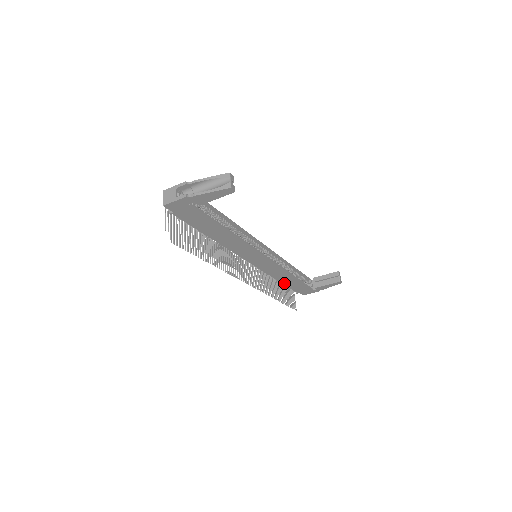
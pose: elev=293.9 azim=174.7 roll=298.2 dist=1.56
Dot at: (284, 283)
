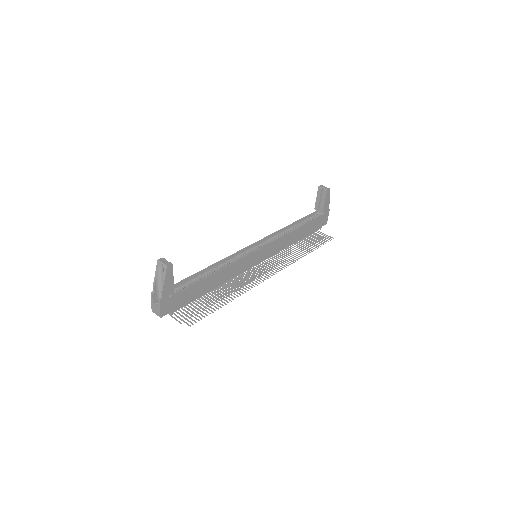
Dot at: (301, 238)
